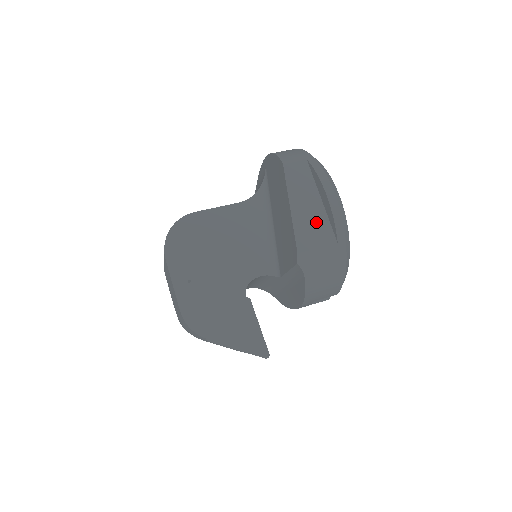
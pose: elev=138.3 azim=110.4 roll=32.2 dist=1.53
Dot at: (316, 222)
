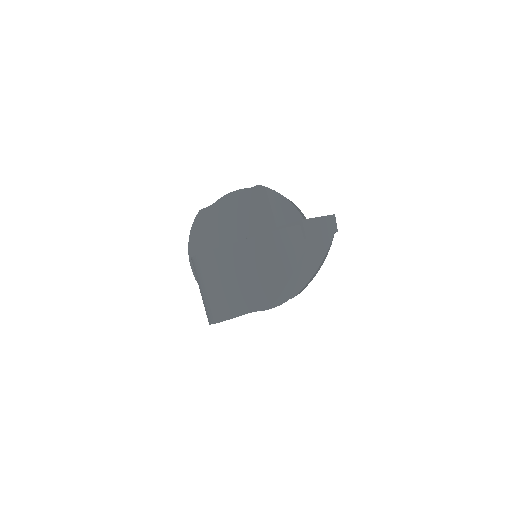
Dot at: occluded
